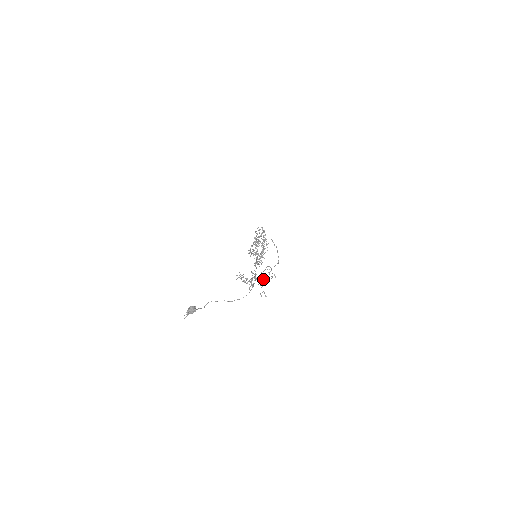
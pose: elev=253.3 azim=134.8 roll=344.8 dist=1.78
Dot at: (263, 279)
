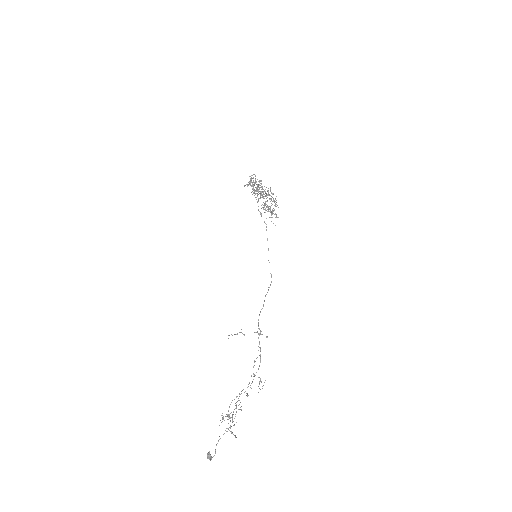
Dot at: occluded
